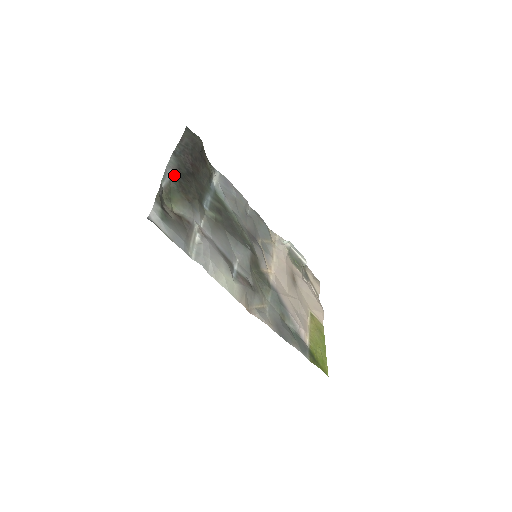
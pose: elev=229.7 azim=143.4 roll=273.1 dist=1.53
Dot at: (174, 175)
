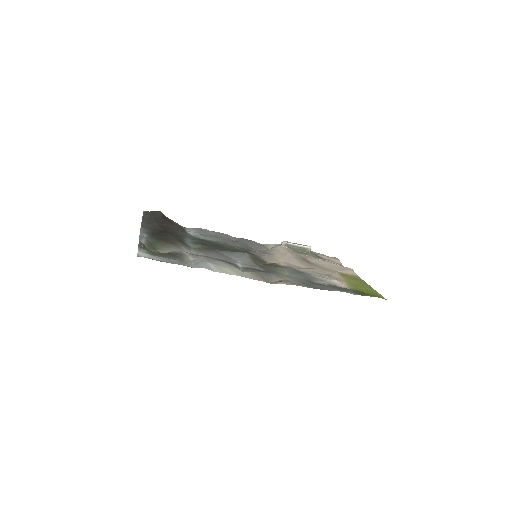
Dot at: (149, 235)
